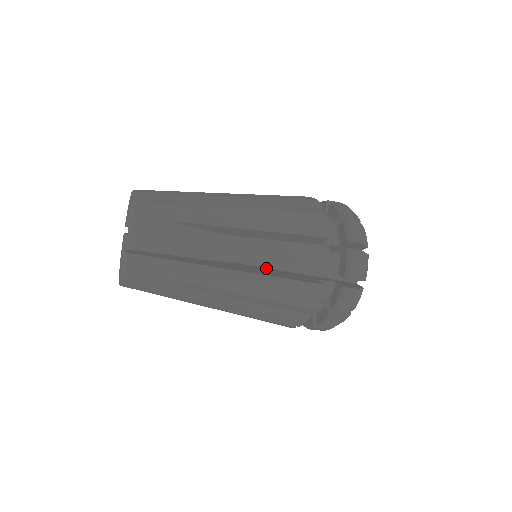
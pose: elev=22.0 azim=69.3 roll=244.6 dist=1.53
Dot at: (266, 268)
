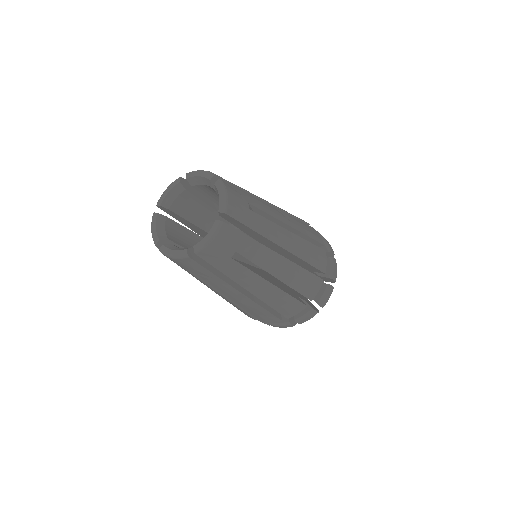
Dot at: occluded
